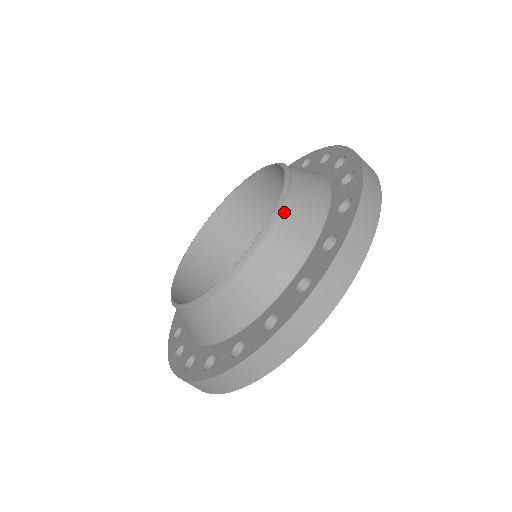
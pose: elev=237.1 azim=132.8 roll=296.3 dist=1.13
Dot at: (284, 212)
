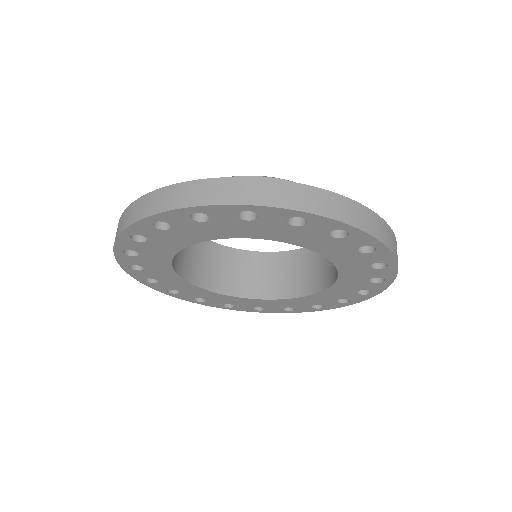
Dot at: occluded
